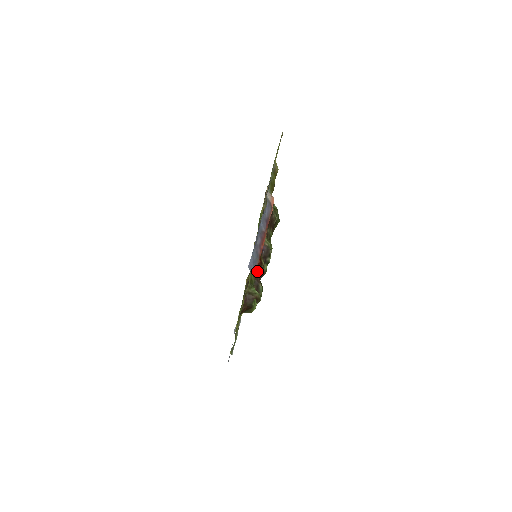
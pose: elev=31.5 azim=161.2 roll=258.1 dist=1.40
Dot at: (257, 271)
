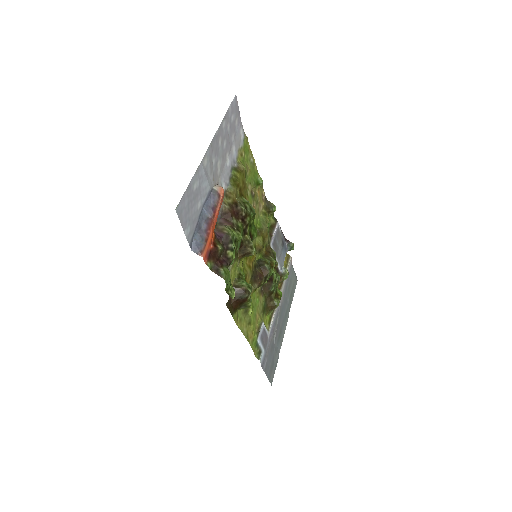
Dot at: (215, 257)
